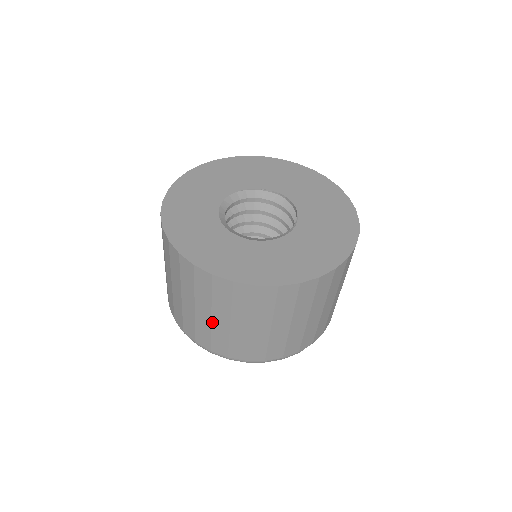
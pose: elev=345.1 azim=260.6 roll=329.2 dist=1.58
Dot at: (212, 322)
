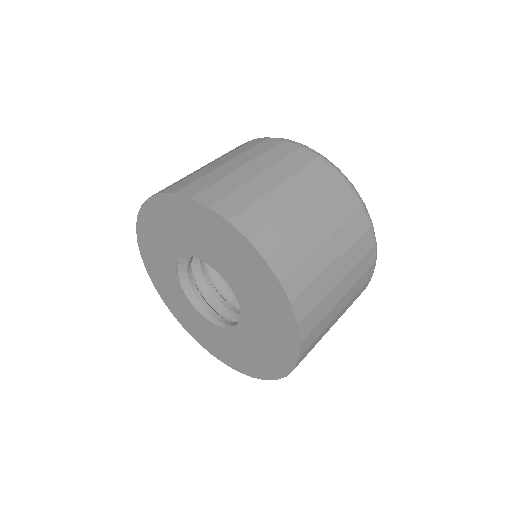
Dot at: occluded
